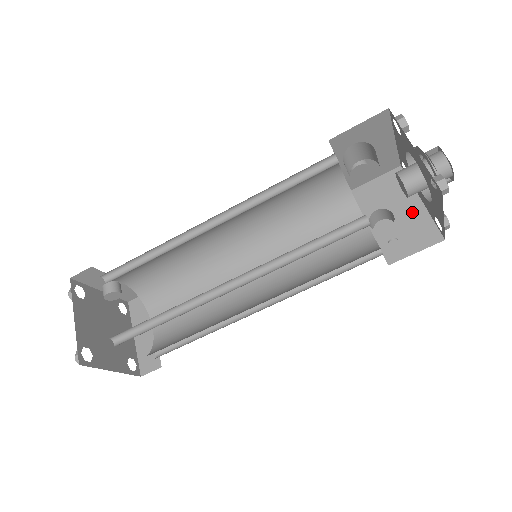
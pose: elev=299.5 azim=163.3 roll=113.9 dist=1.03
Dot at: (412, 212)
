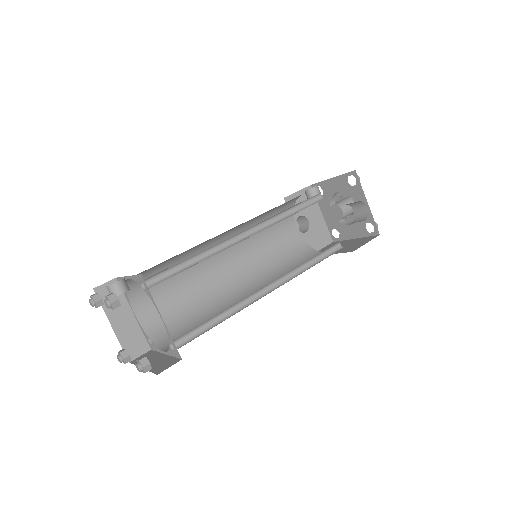
Dot at: (318, 221)
